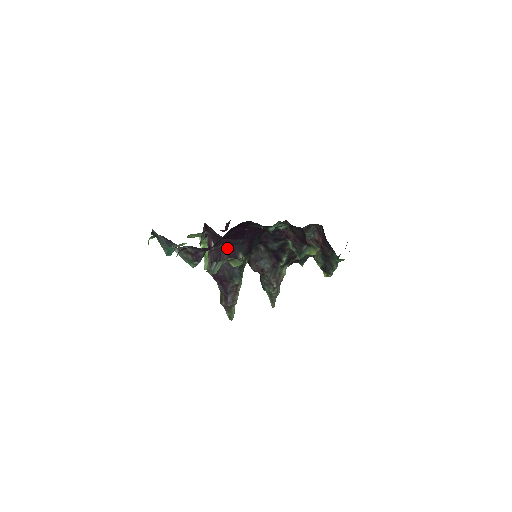
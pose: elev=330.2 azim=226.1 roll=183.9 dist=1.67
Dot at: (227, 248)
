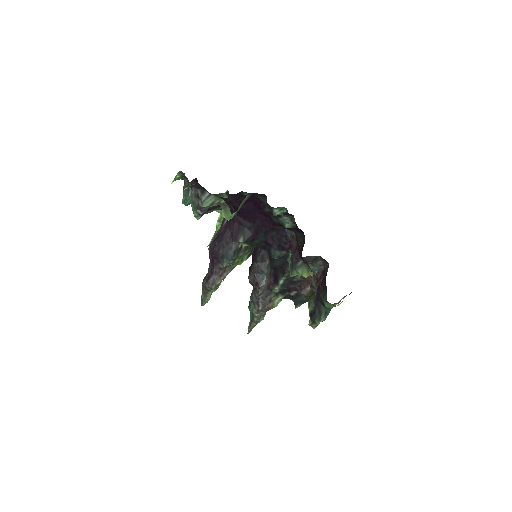
Dot at: (234, 226)
